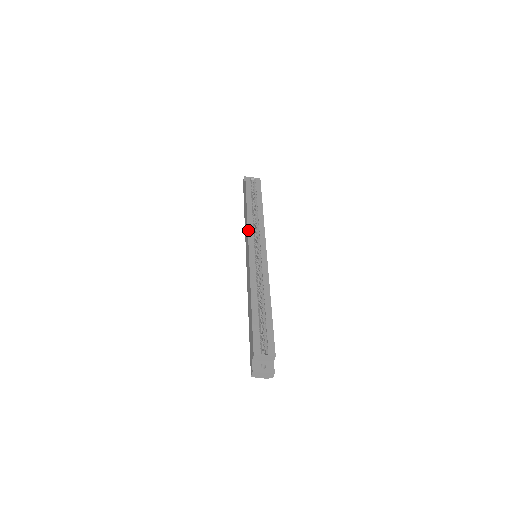
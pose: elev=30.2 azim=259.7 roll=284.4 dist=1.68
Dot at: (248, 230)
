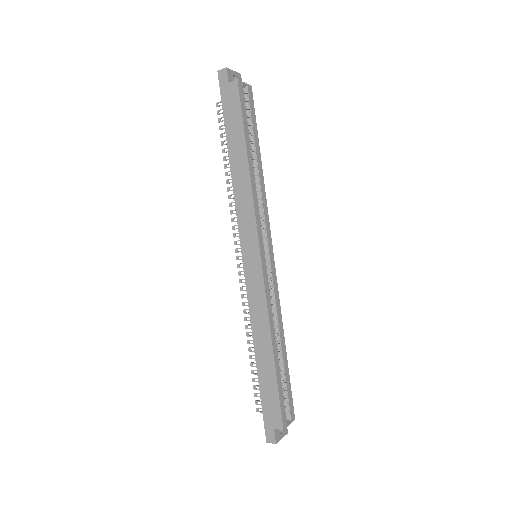
Dot at: (256, 216)
